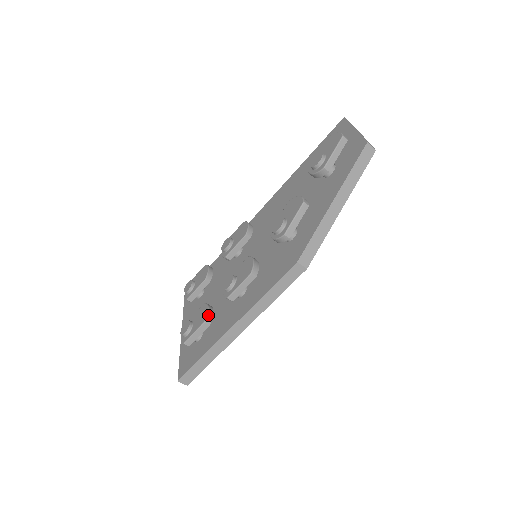
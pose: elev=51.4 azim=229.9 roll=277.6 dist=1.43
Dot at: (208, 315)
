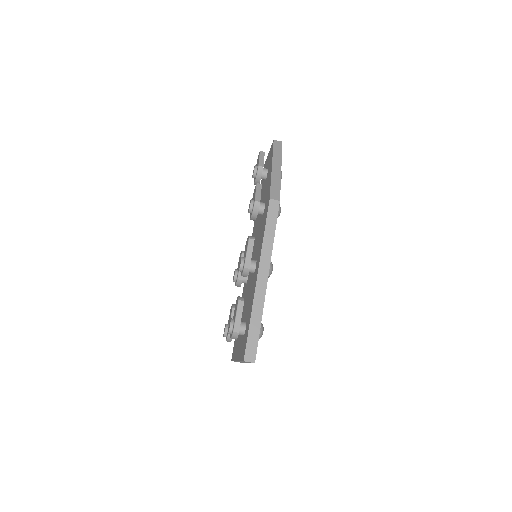
Dot at: (239, 297)
